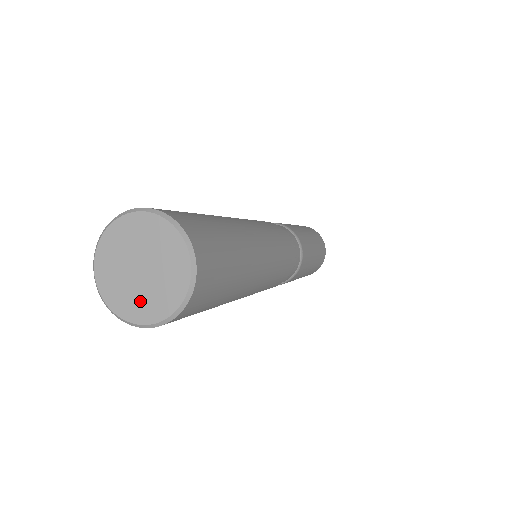
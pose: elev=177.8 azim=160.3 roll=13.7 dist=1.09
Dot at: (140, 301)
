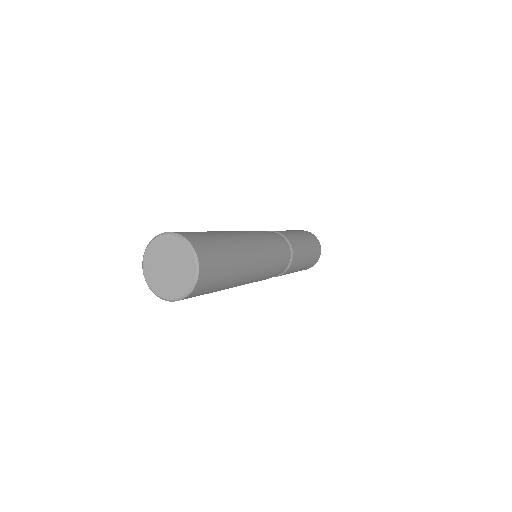
Dot at: (180, 280)
